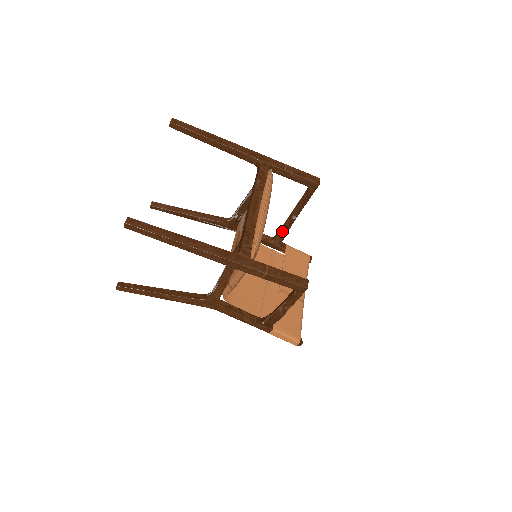
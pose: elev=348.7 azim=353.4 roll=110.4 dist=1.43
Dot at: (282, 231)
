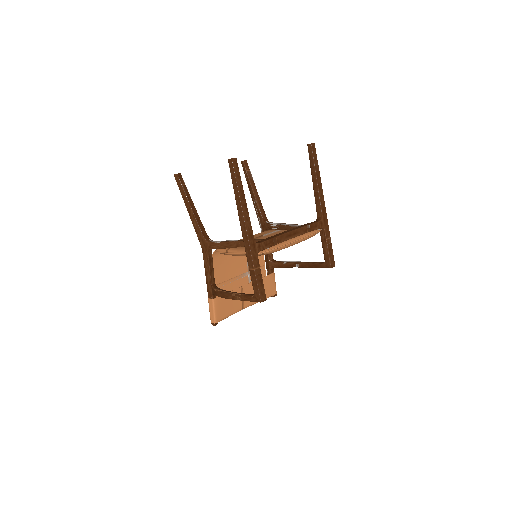
Dot at: (282, 263)
